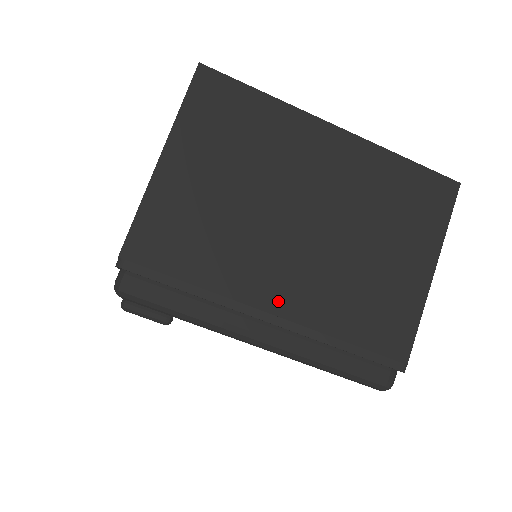
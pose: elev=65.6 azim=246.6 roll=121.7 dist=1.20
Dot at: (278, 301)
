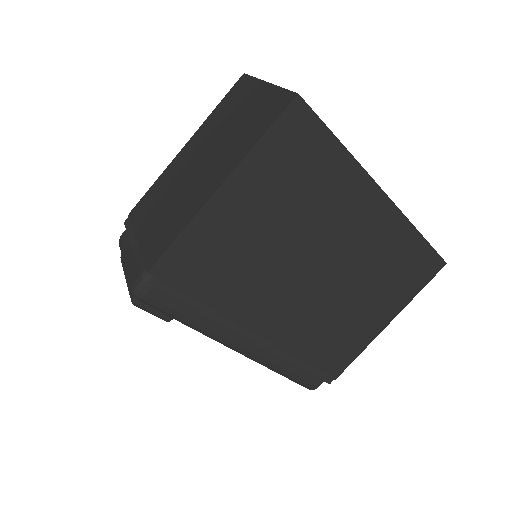
Dot at: (268, 328)
